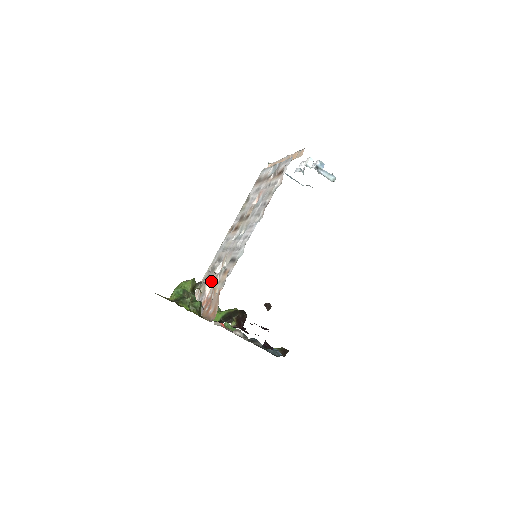
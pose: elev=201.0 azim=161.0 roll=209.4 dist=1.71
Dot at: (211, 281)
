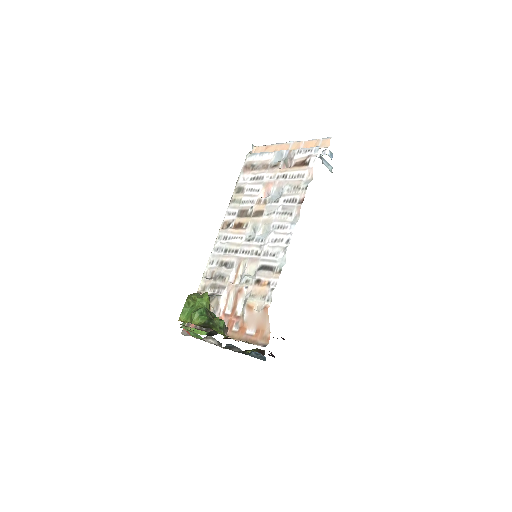
Dot at: (226, 293)
